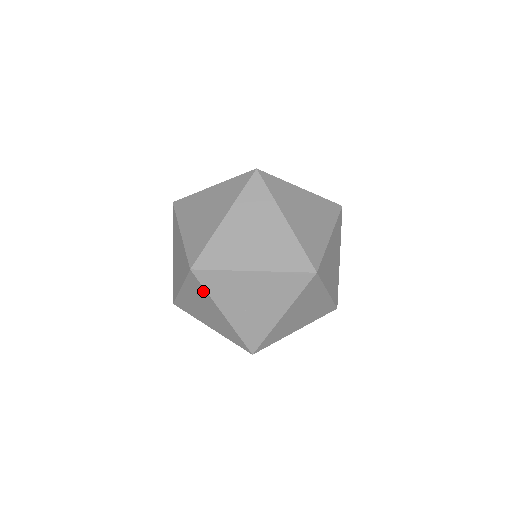
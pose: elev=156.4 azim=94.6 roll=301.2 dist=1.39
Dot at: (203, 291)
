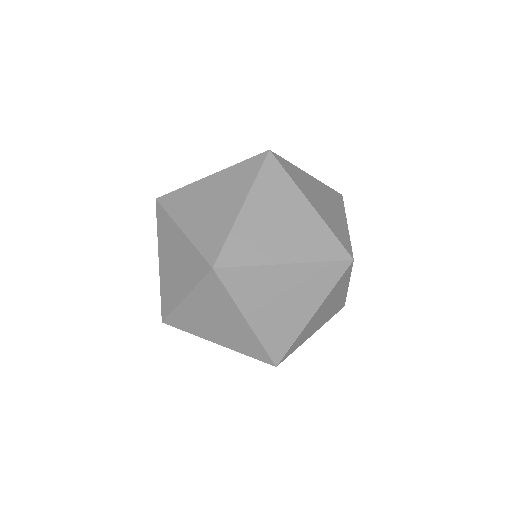
Dot at: occluded
